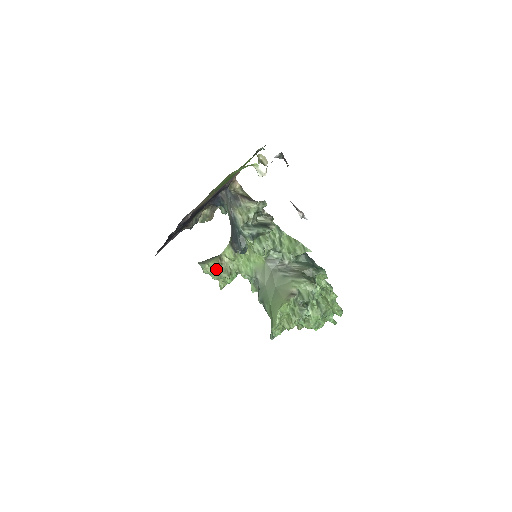
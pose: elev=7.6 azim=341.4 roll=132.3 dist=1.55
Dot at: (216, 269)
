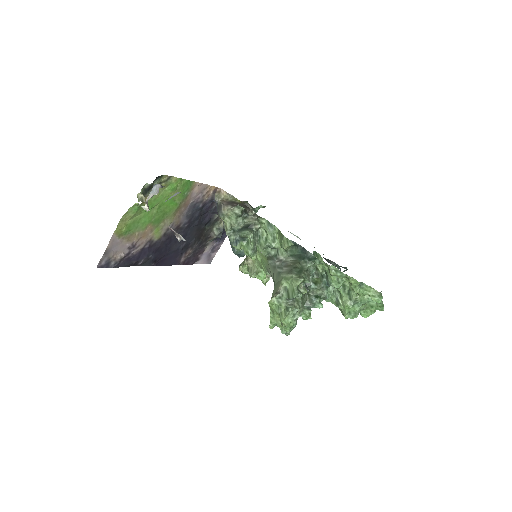
Dot at: (247, 269)
